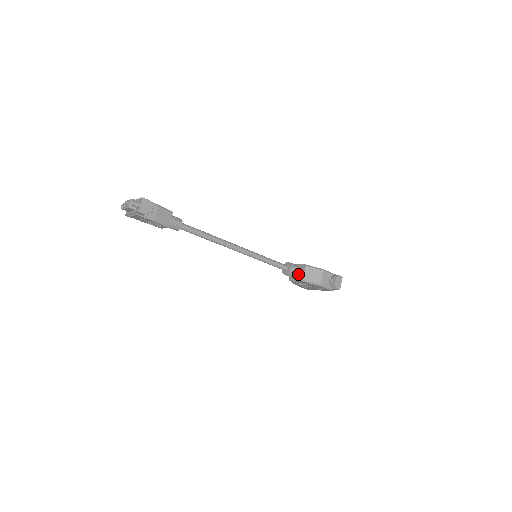
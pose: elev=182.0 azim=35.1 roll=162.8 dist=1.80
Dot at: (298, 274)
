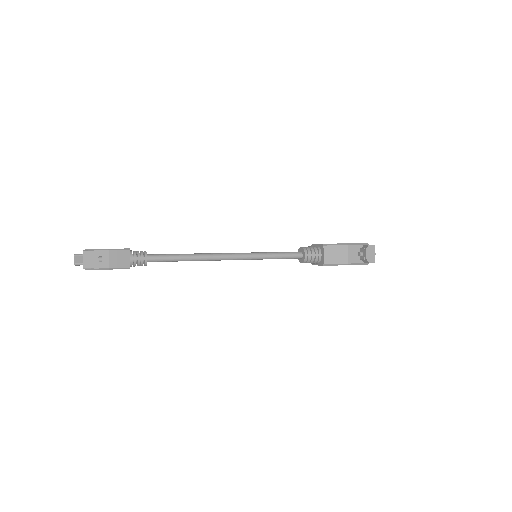
Dot at: (317, 258)
